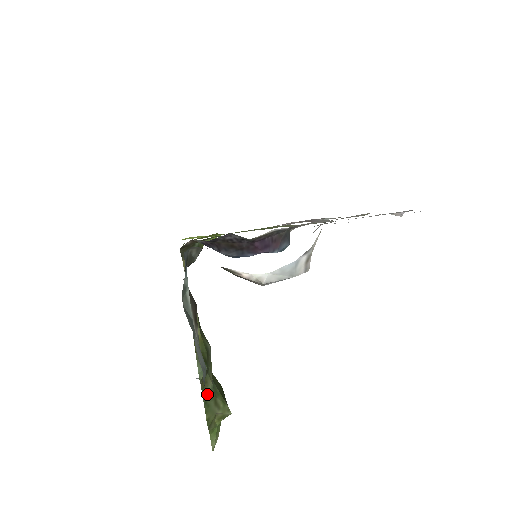
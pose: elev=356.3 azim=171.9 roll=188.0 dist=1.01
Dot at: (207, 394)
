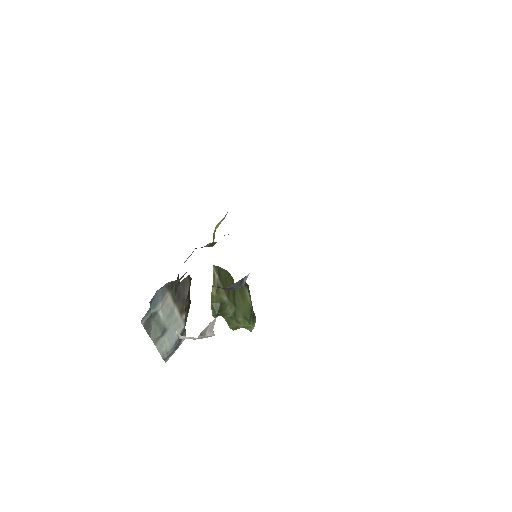
Dot at: (229, 318)
